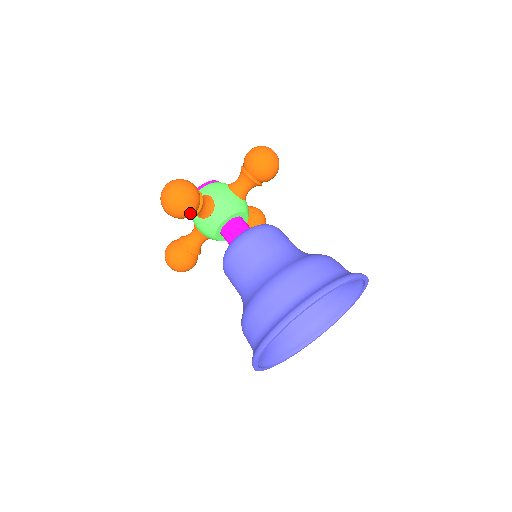
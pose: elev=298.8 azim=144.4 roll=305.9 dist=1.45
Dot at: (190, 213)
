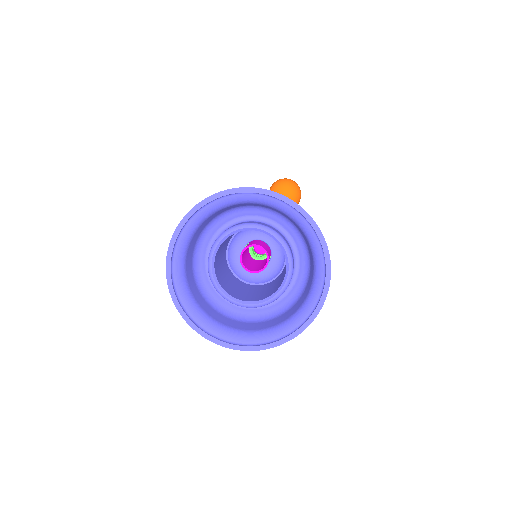
Dot at: occluded
